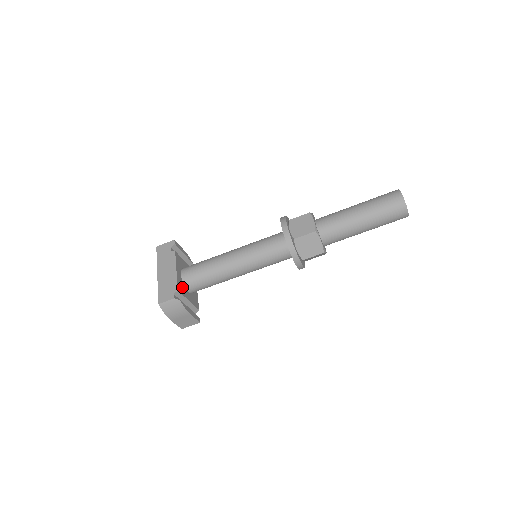
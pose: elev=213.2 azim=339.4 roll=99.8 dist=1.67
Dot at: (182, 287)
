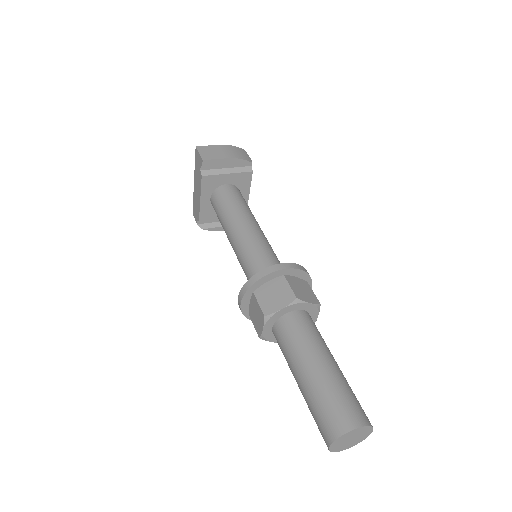
Dot at: (210, 212)
